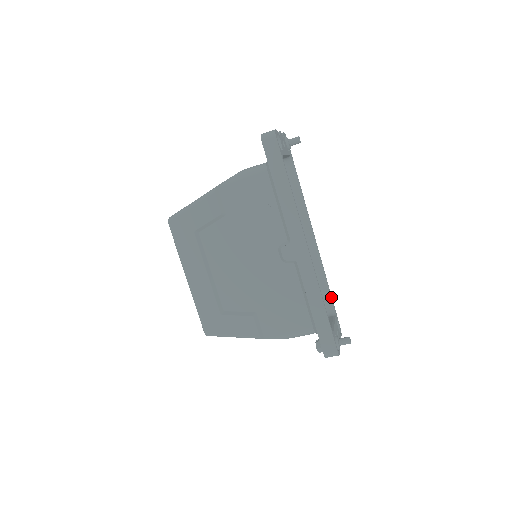
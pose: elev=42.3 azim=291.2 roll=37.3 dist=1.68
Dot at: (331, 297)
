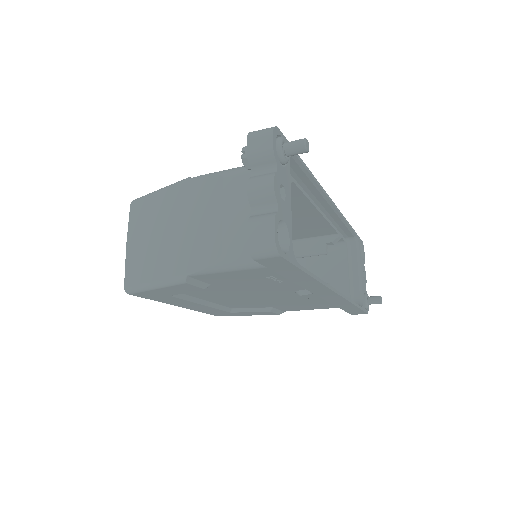
Dot at: (353, 232)
